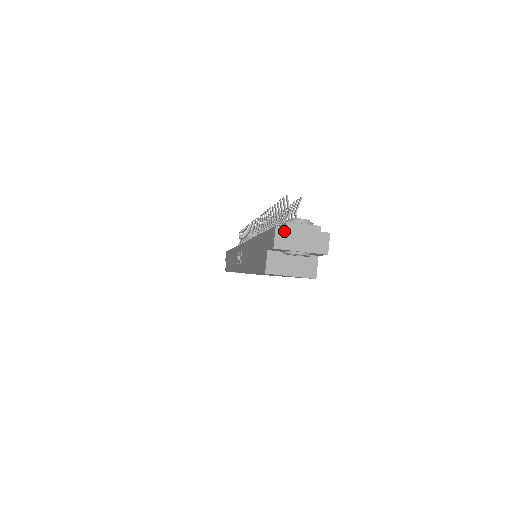
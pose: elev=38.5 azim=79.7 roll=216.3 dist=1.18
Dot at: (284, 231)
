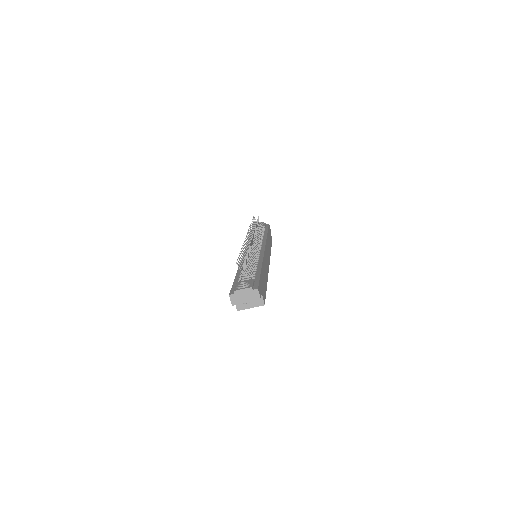
Dot at: (234, 296)
